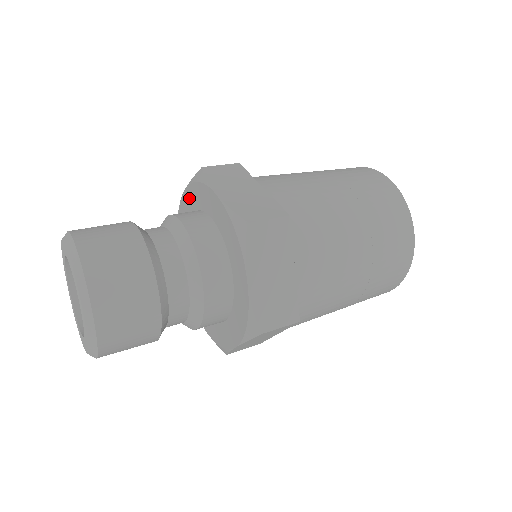
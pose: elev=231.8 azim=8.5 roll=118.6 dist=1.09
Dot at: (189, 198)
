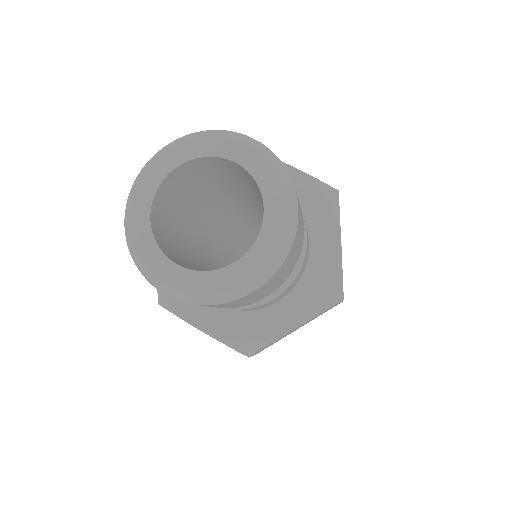
Dot at: occluded
